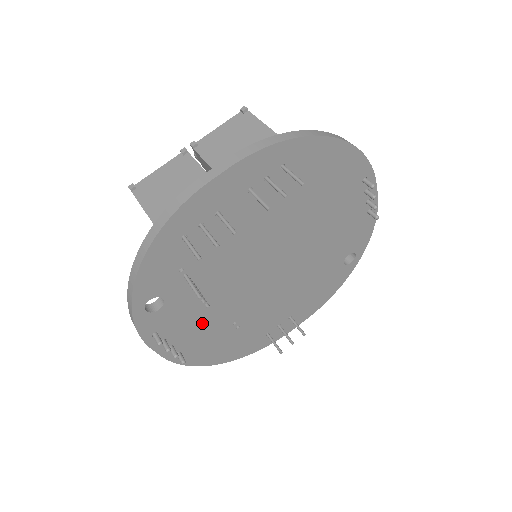
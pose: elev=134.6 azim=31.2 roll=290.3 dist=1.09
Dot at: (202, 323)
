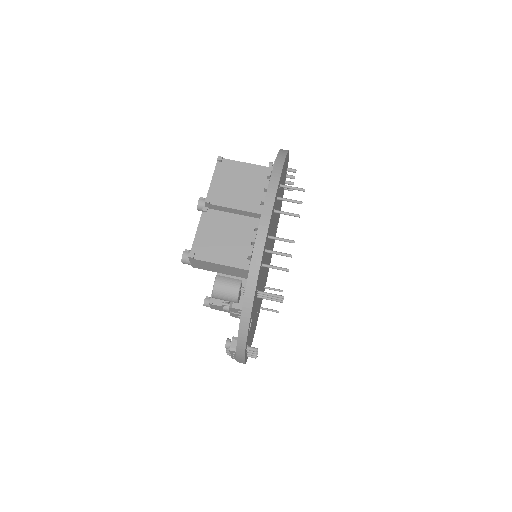
Dot at: (253, 322)
